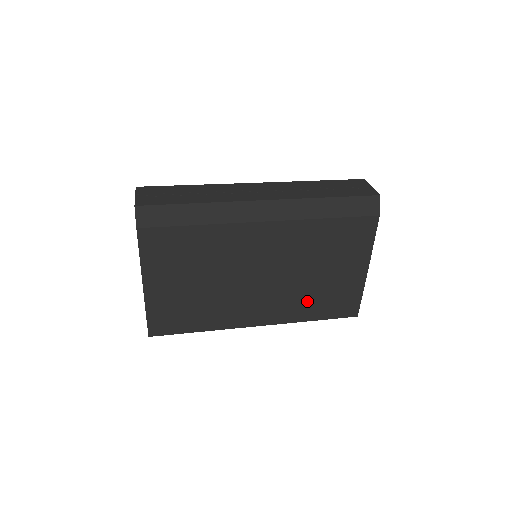
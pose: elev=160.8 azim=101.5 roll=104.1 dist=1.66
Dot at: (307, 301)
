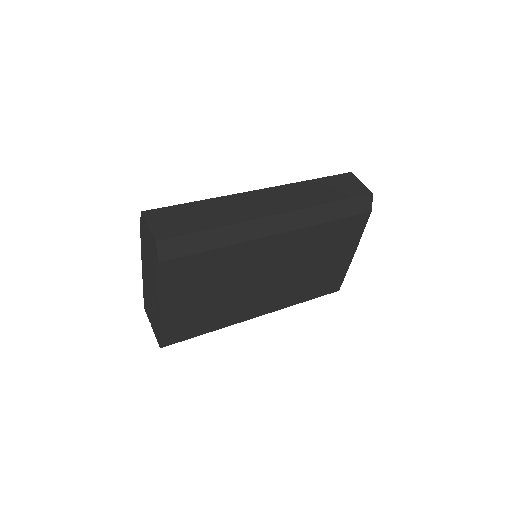
Dot at: (302, 289)
